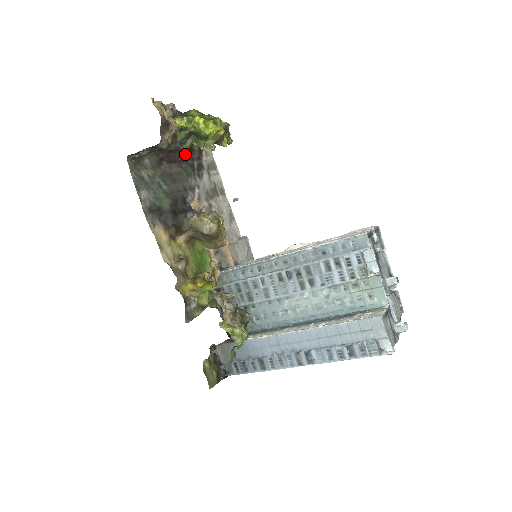
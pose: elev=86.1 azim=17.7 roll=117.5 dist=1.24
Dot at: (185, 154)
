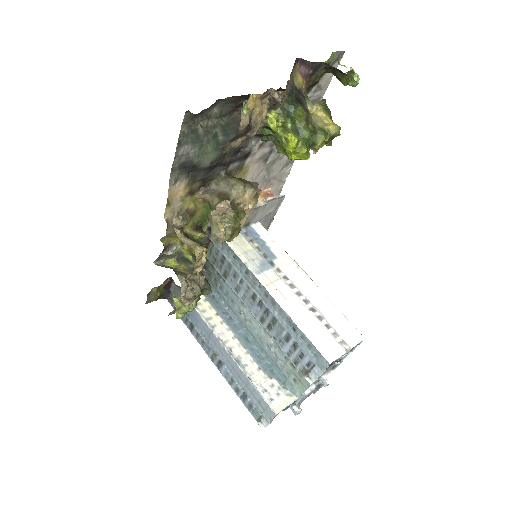
Dot at: occluded
